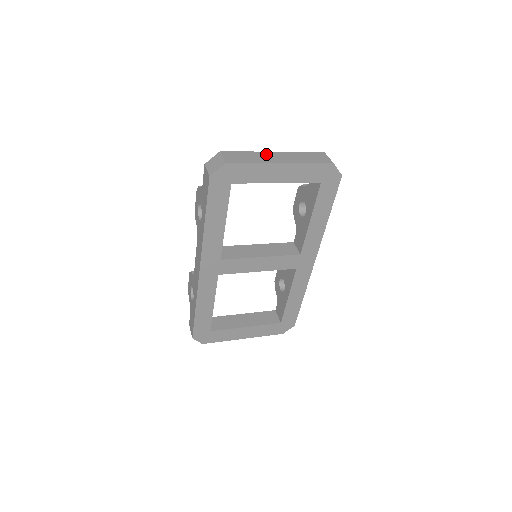
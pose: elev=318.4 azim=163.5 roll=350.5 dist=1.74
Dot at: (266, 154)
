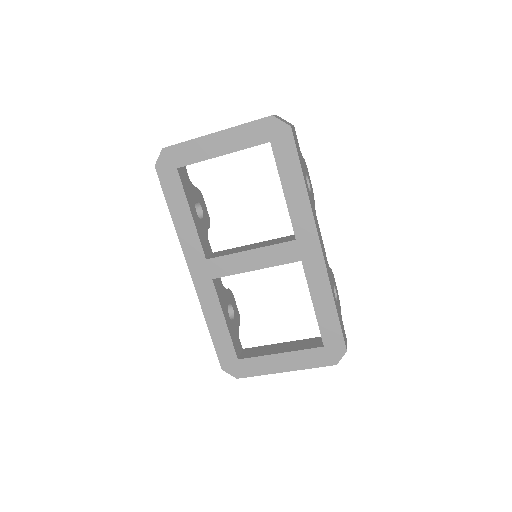
Dot at: occluded
